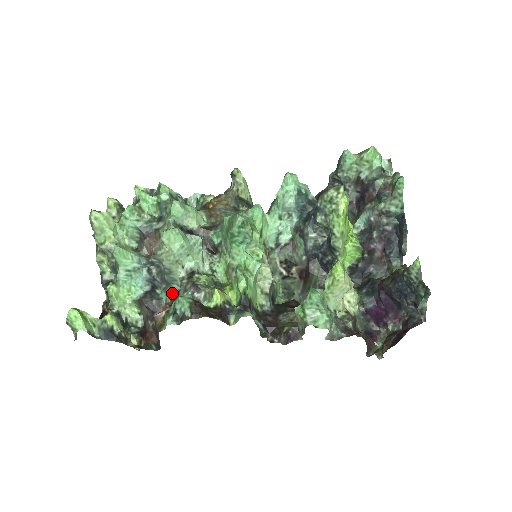
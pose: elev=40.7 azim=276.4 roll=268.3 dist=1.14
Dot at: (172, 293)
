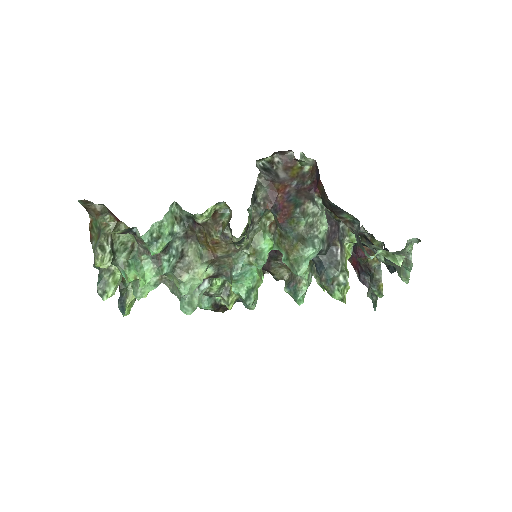
Dot at: occluded
